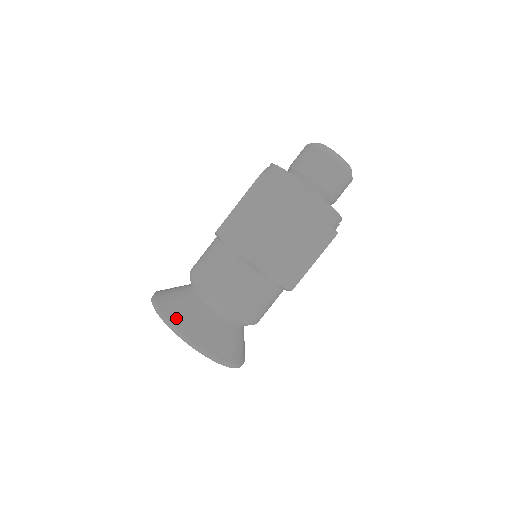
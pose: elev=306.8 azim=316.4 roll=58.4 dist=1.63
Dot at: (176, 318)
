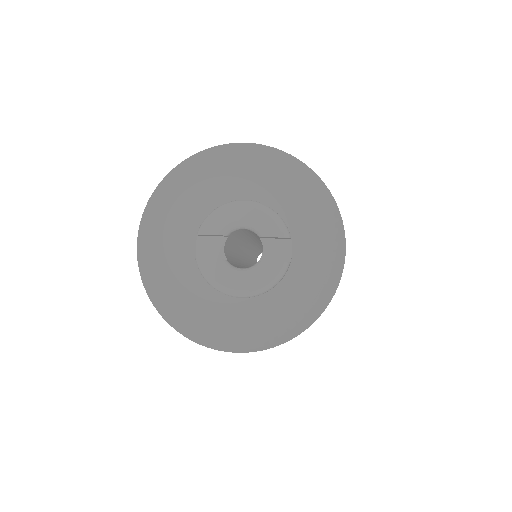
Dot at: (248, 155)
